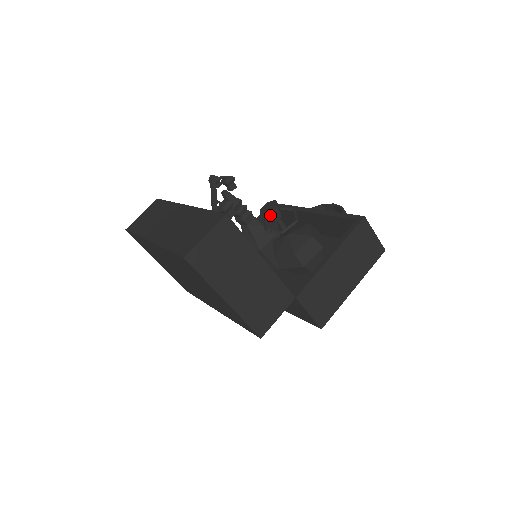
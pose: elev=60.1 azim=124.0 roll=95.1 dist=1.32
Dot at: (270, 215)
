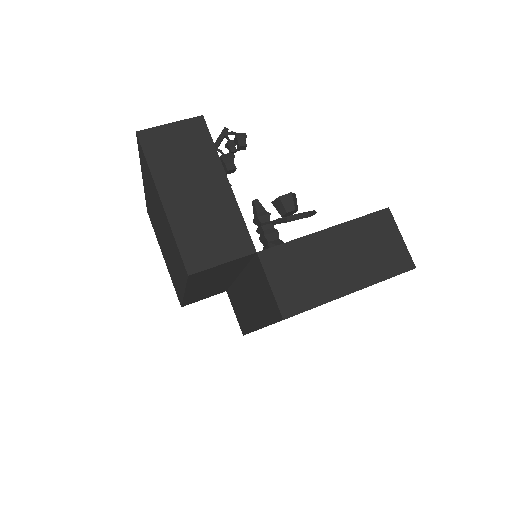
Dot at: (280, 200)
